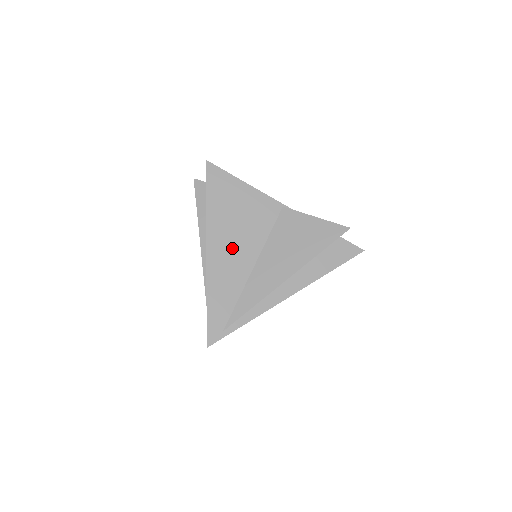
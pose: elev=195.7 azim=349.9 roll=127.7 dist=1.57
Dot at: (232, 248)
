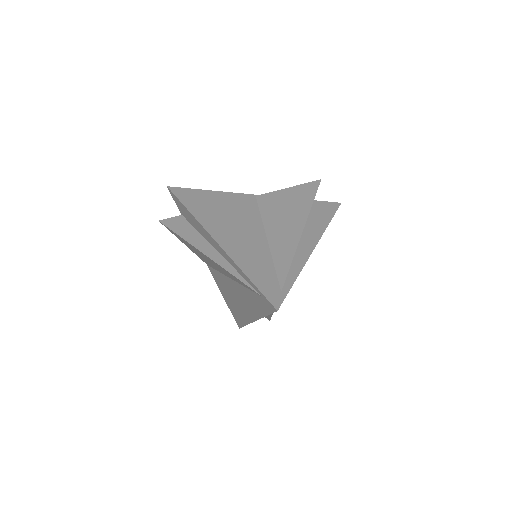
Dot at: (237, 232)
